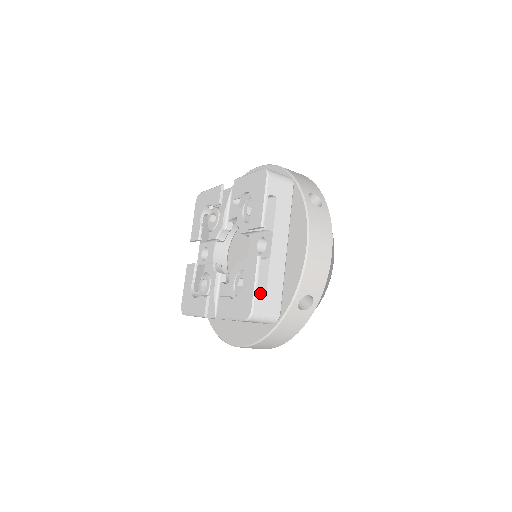
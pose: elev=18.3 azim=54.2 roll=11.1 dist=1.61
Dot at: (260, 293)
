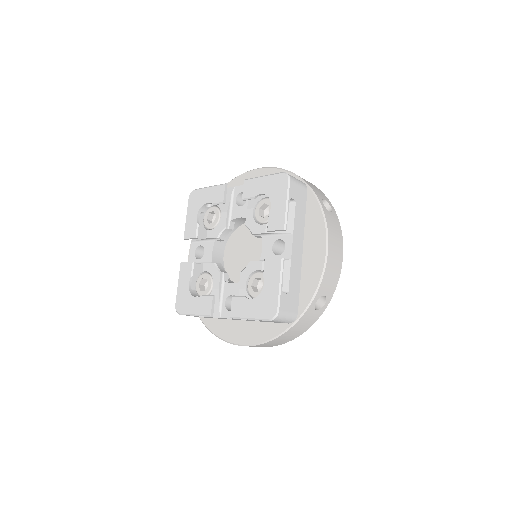
Dot at: (284, 294)
